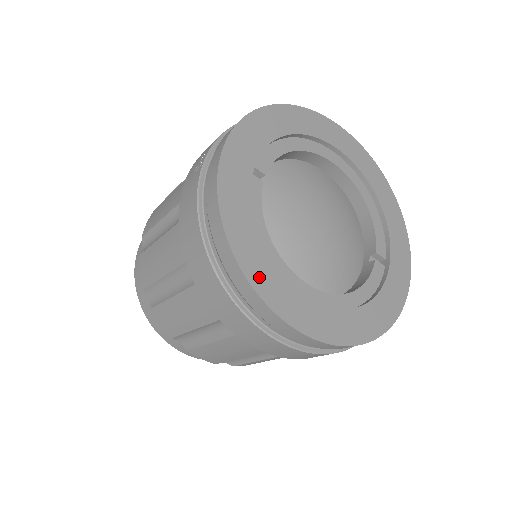
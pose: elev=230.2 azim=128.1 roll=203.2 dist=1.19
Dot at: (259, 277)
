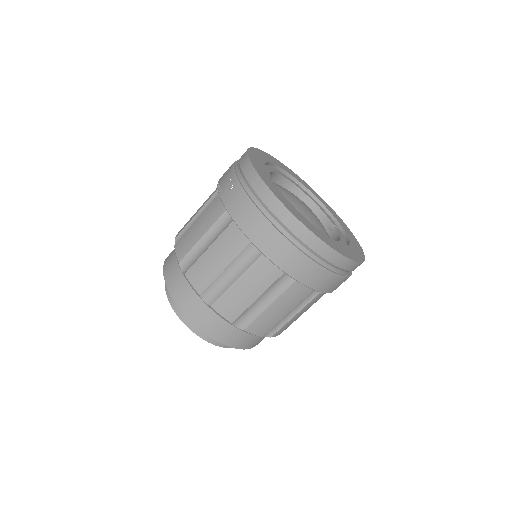
Dot at: (309, 227)
